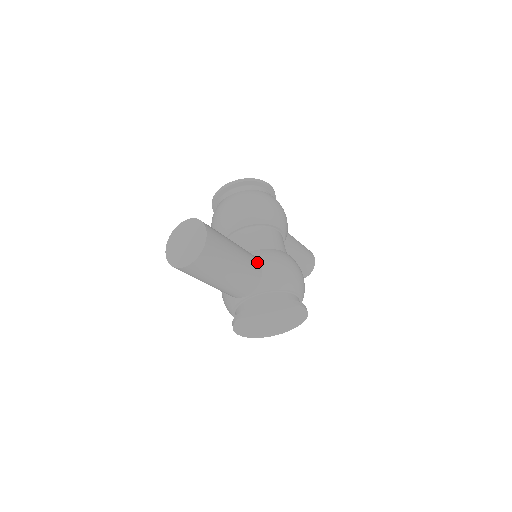
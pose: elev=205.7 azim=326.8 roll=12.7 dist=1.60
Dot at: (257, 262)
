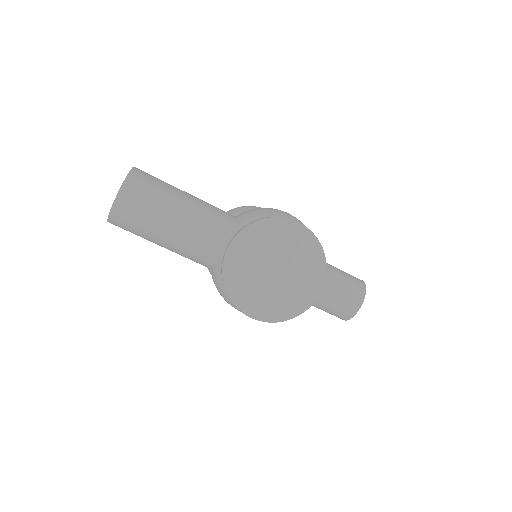
Dot at: occluded
